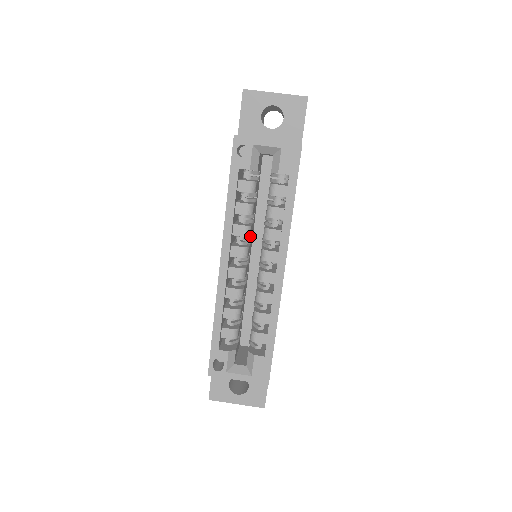
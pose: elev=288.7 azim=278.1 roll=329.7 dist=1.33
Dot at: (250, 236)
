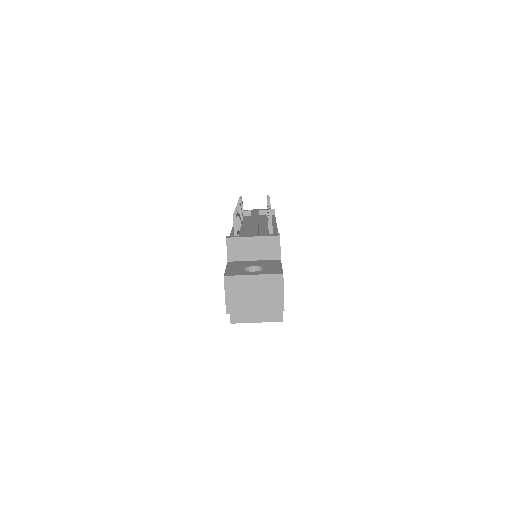
Dot at: occluded
